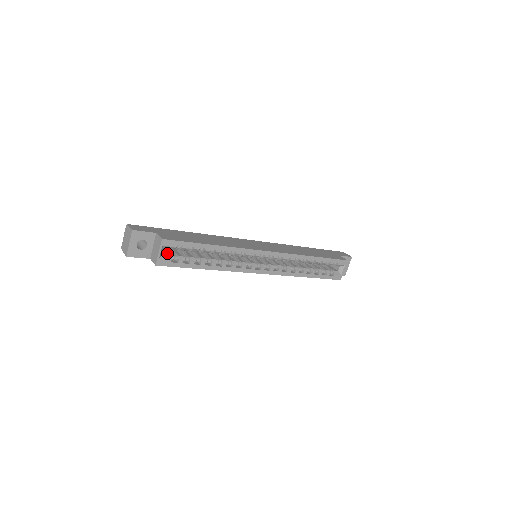
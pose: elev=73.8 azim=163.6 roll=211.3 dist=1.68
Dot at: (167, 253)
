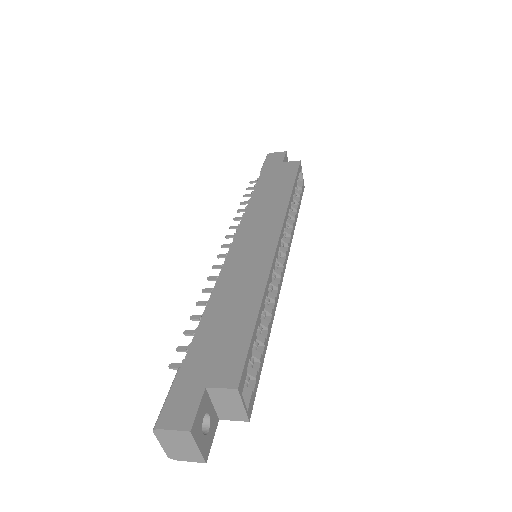
Dot at: occluded
